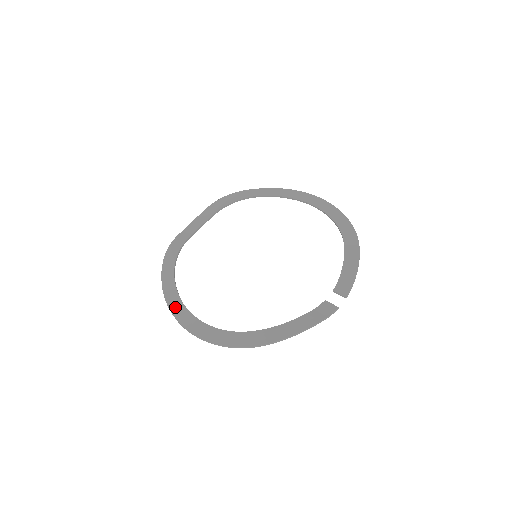
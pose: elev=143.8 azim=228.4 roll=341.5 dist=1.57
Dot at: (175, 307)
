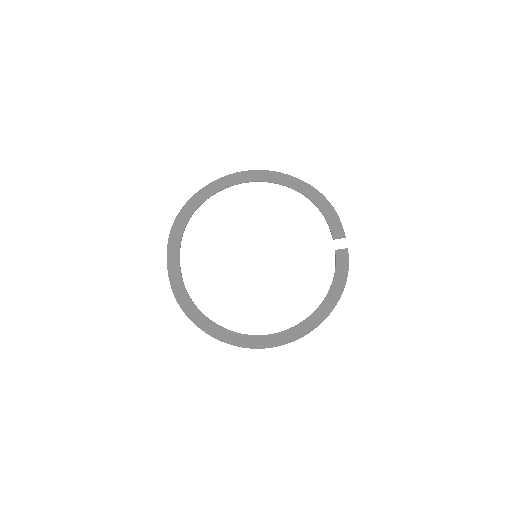
Dot at: (241, 342)
